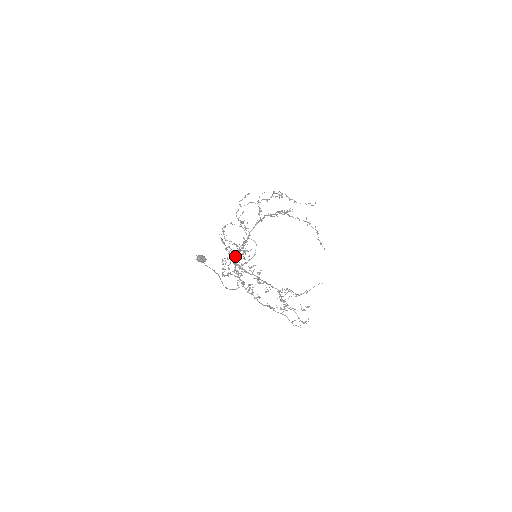
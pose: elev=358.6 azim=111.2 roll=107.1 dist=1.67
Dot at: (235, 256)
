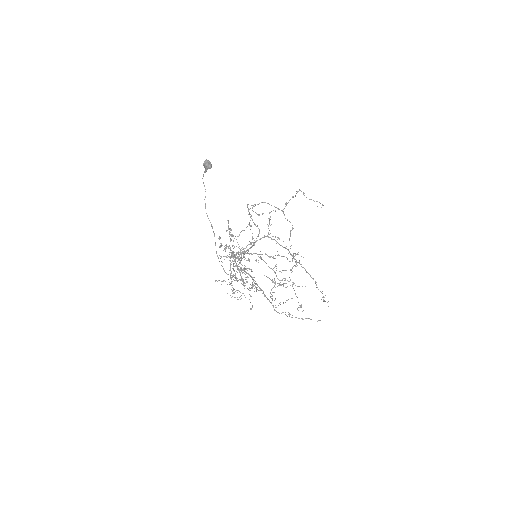
Dot at: (235, 257)
